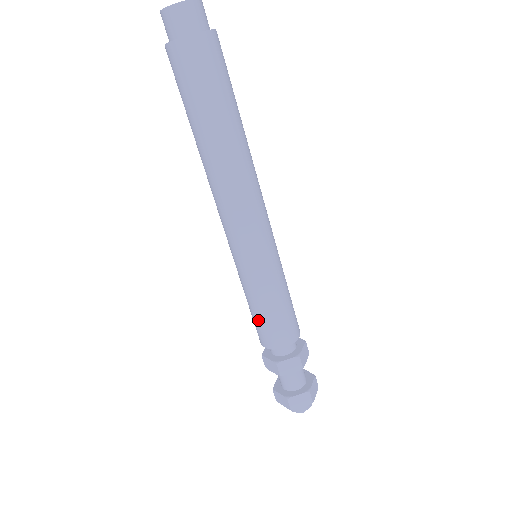
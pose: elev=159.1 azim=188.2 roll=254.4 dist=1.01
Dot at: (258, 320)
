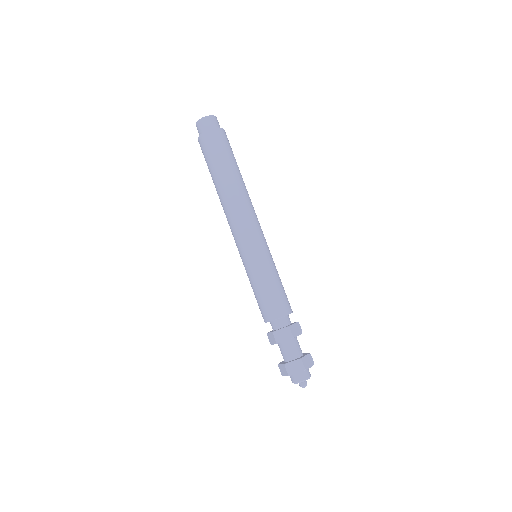
Dot at: (270, 294)
